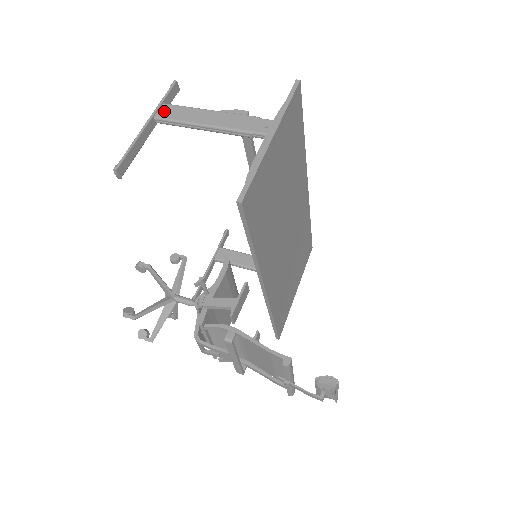
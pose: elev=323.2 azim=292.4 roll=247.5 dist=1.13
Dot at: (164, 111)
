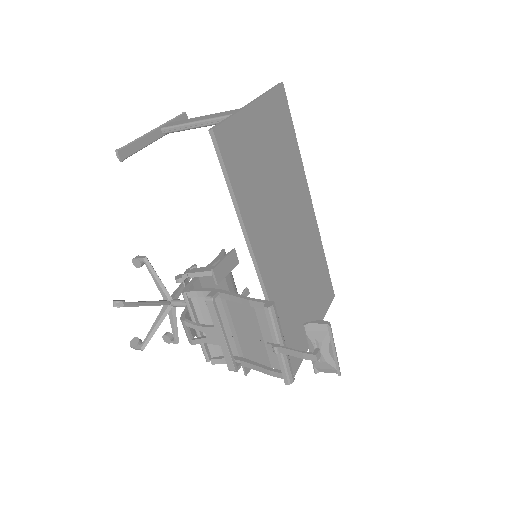
Dot at: (170, 124)
